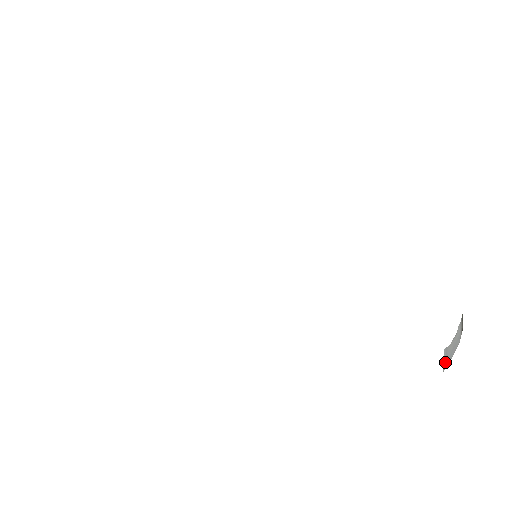
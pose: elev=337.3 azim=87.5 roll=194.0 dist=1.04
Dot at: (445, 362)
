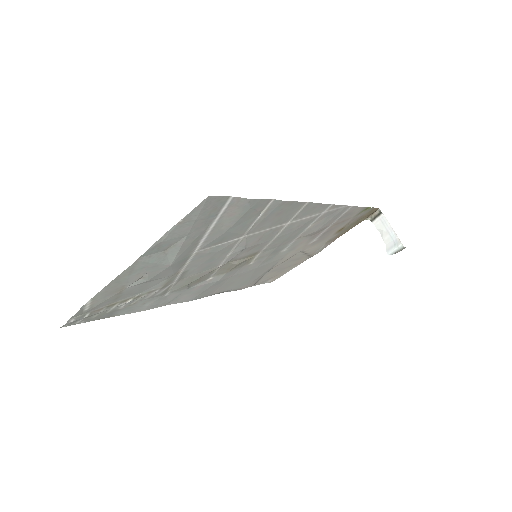
Dot at: (396, 245)
